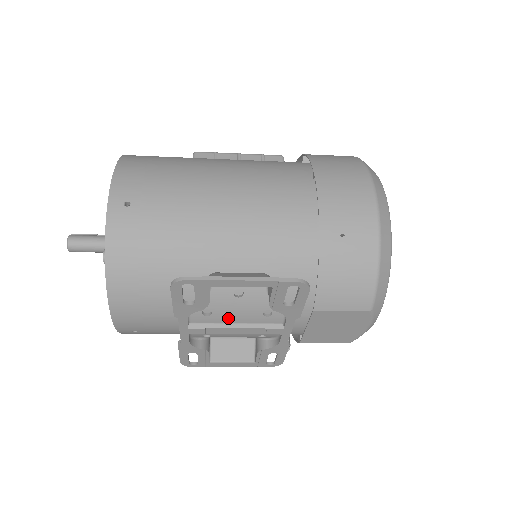
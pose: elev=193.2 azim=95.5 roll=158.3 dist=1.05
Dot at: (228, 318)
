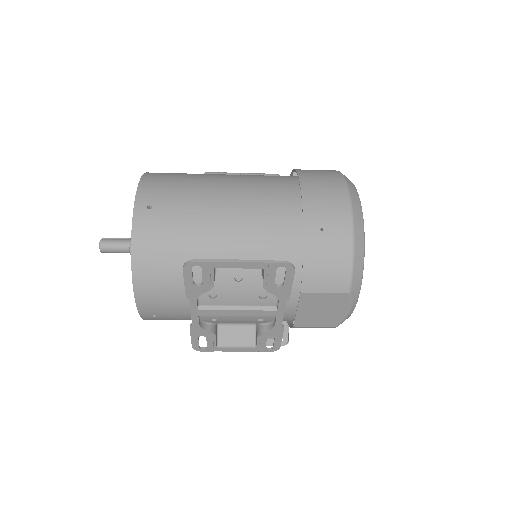
Dot at: (230, 301)
